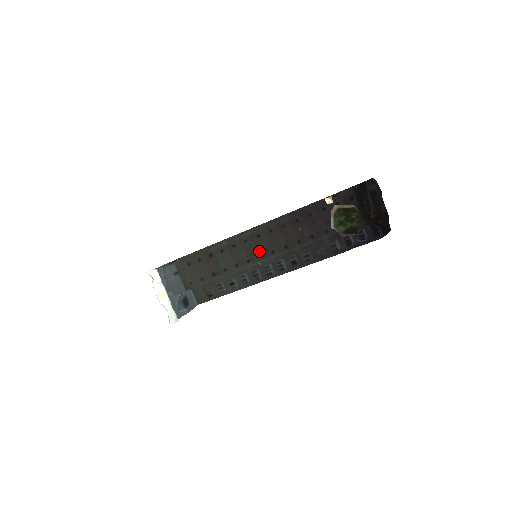
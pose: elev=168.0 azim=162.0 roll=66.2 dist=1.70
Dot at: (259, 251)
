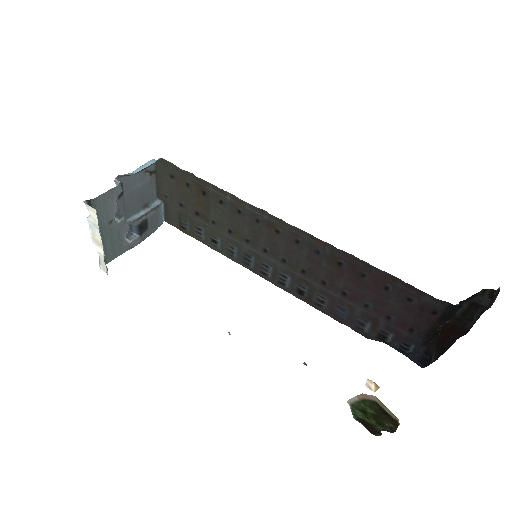
Dot at: (267, 244)
